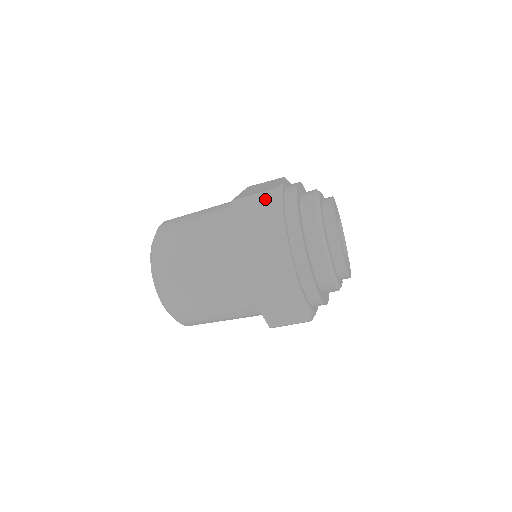
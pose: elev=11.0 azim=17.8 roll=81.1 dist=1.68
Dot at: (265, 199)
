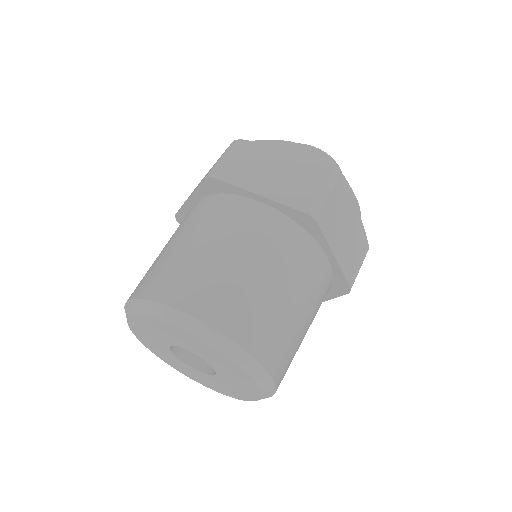
Dot at: occluded
